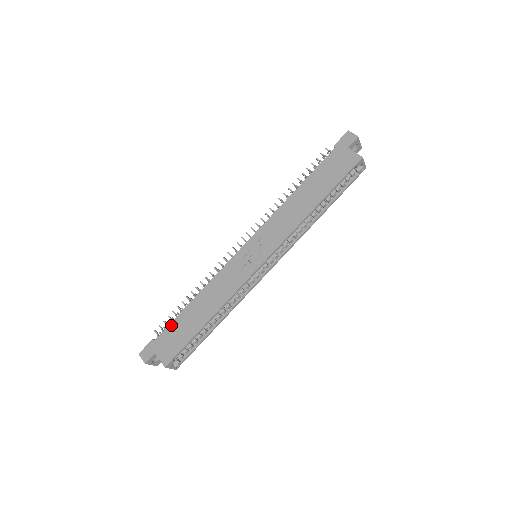
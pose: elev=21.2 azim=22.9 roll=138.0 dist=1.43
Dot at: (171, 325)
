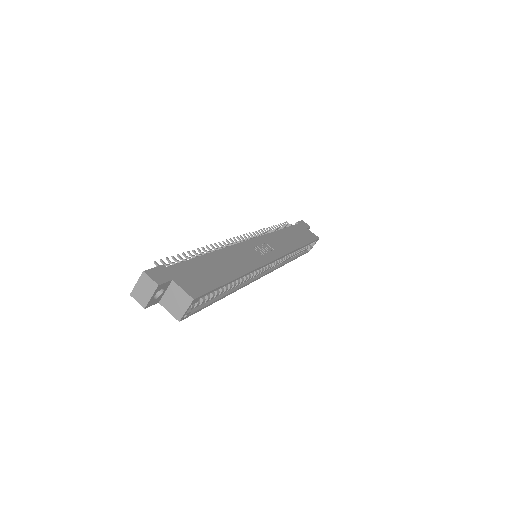
Dot at: (189, 262)
